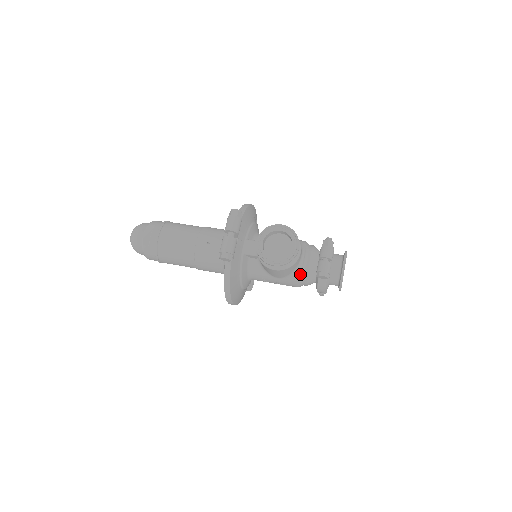
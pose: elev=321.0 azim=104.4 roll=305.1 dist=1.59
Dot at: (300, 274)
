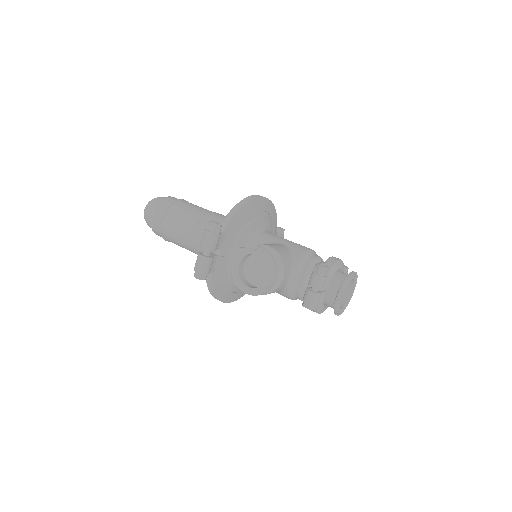
Dot at: (291, 293)
